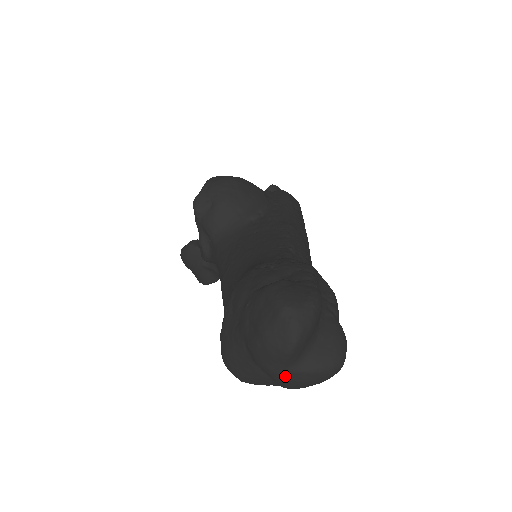
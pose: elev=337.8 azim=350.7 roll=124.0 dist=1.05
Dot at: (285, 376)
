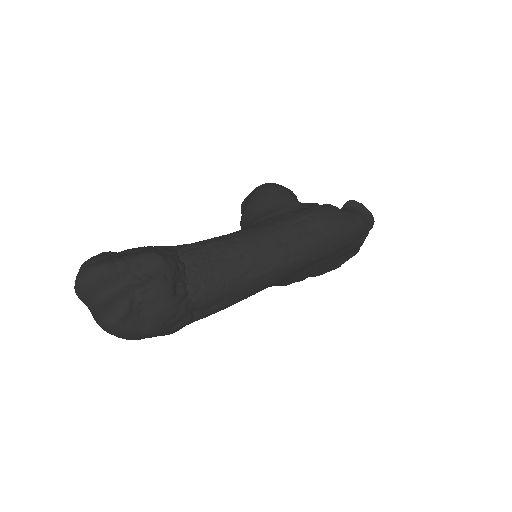
Dot at: occluded
